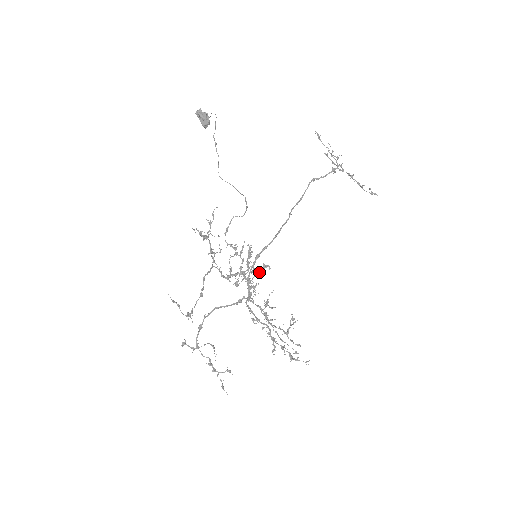
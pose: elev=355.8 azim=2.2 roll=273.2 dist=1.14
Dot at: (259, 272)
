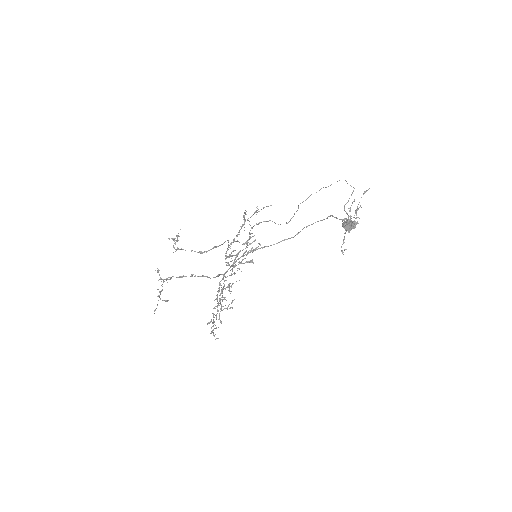
Dot at: (246, 262)
